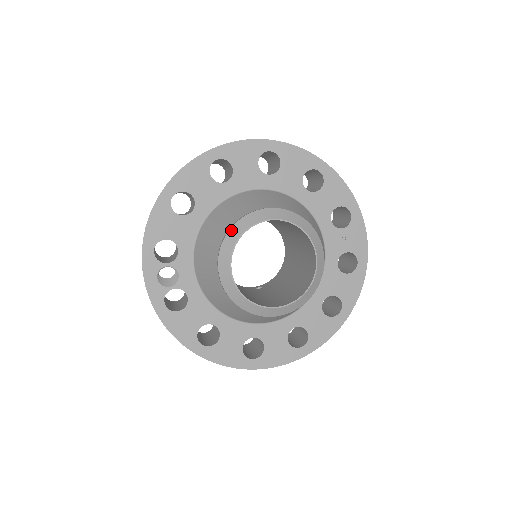
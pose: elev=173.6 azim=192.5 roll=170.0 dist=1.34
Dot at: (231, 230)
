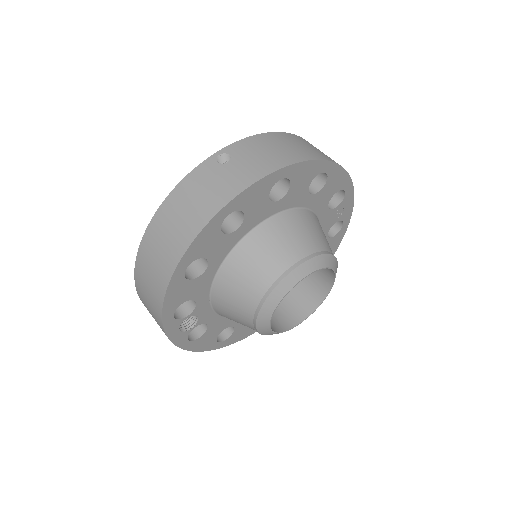
Dot at: (268, 299)
